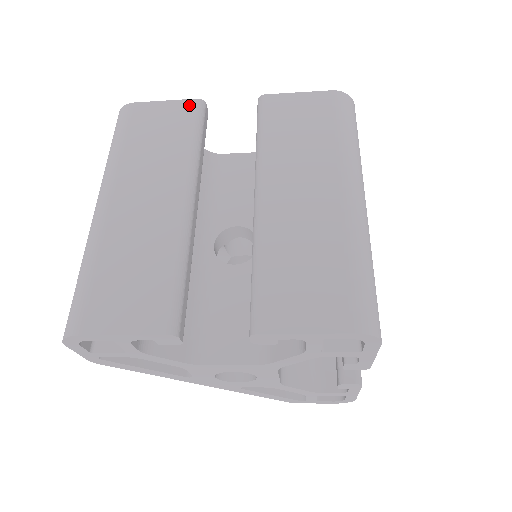
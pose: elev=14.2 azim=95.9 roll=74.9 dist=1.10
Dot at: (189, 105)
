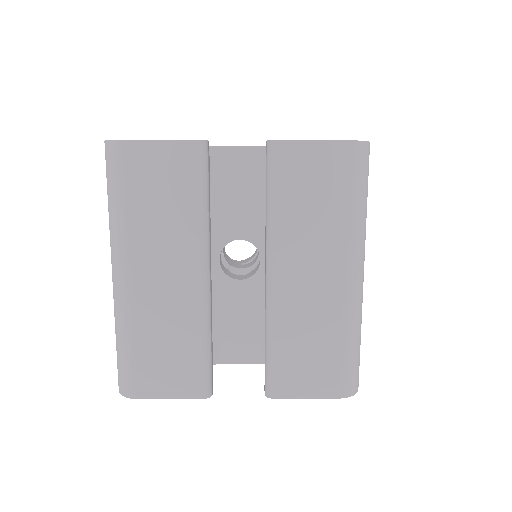
Dot at: (190, 150)
